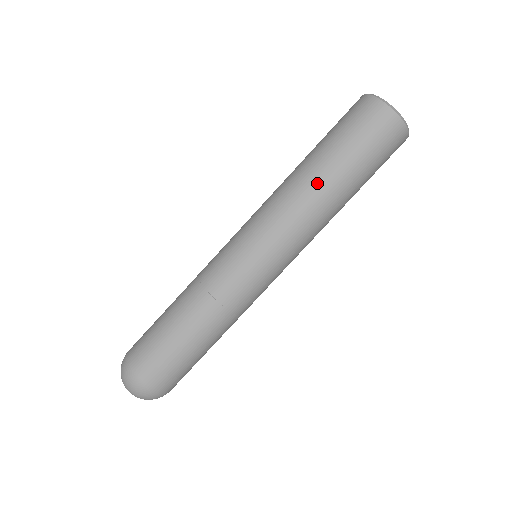
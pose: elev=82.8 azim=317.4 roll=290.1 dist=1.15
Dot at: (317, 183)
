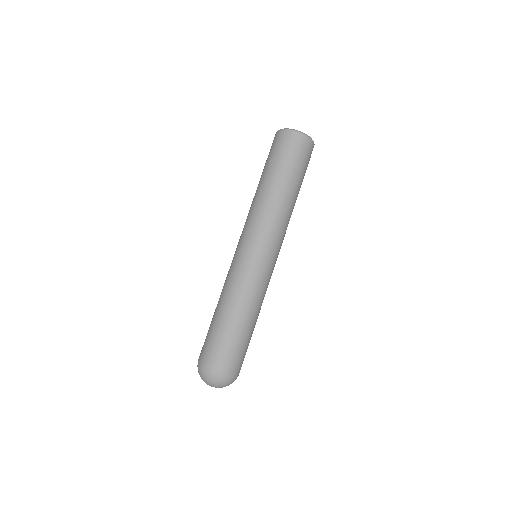
Dot at: (266, 189)
